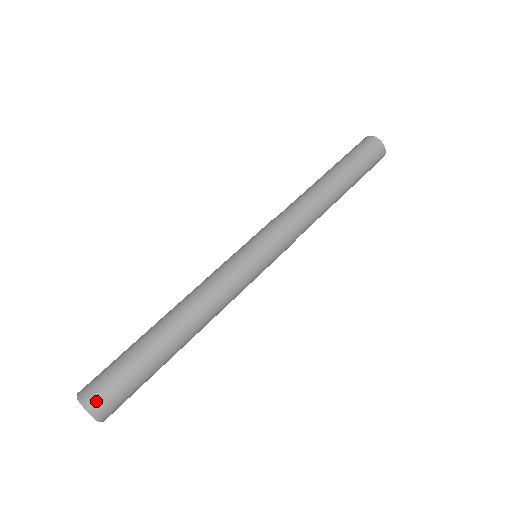
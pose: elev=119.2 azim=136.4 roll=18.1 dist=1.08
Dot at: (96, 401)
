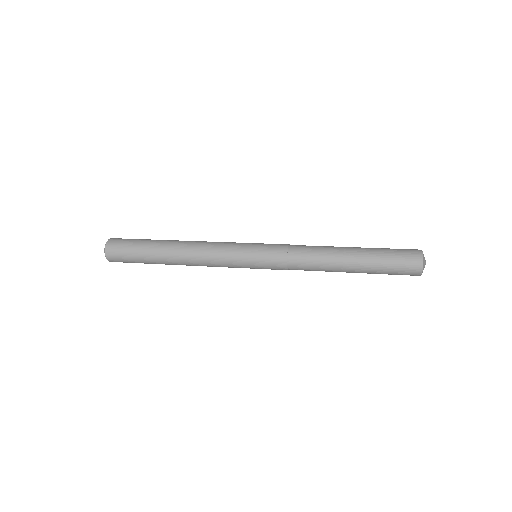
Dot at: (112, 243)
